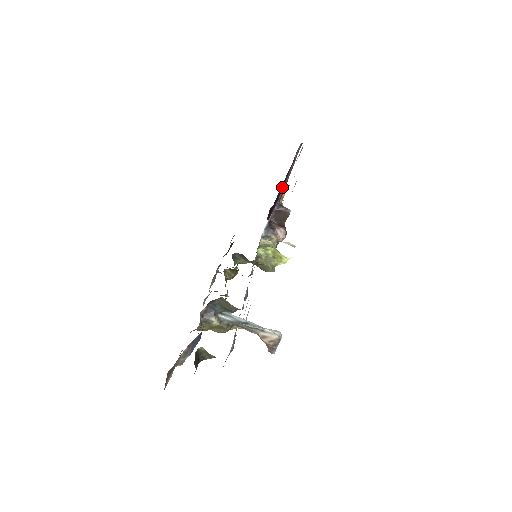
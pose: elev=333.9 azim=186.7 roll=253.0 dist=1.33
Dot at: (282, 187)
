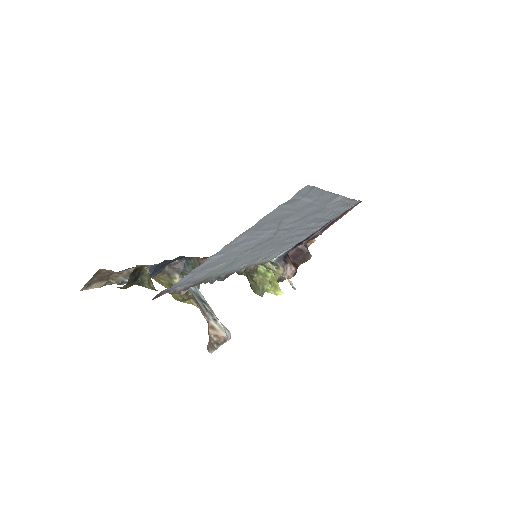
Dot at: occluded
